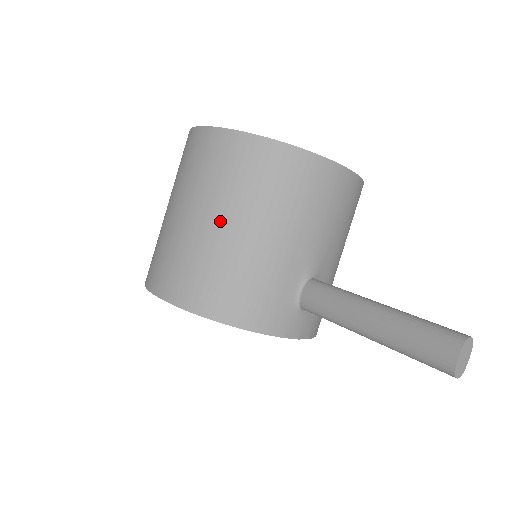
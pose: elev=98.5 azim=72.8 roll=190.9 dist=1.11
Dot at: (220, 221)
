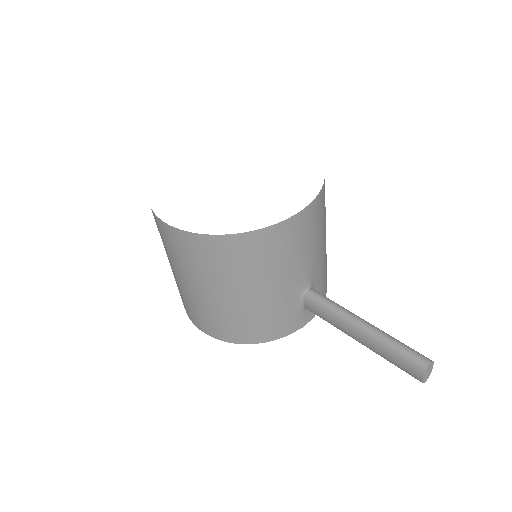
Dot at: (219, 293)
